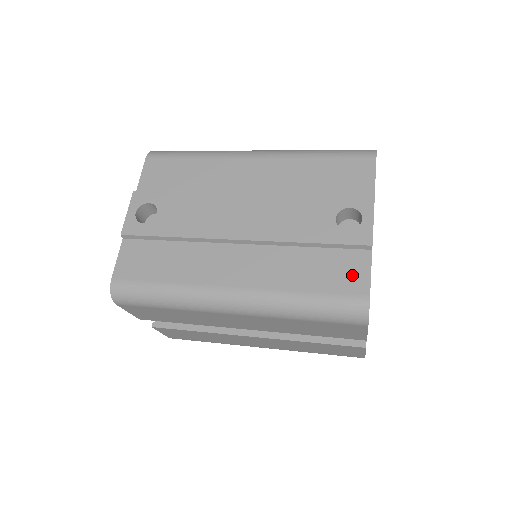
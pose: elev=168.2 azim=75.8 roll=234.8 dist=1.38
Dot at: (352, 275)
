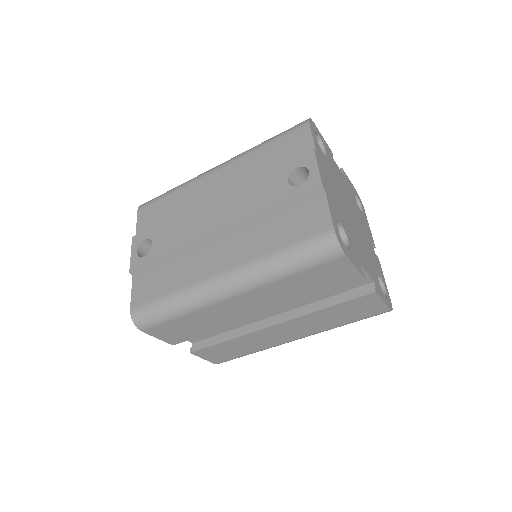
Dot at: (314, 218)
